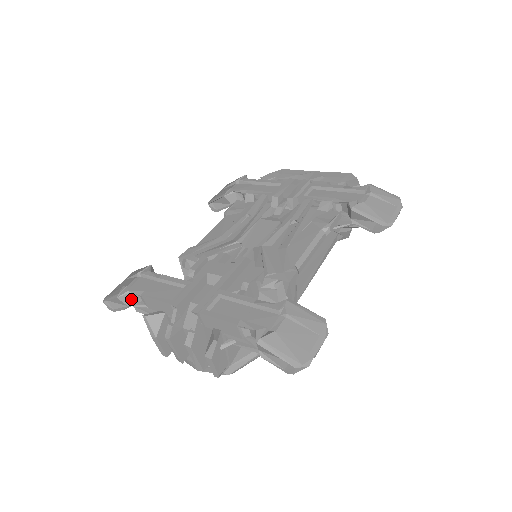
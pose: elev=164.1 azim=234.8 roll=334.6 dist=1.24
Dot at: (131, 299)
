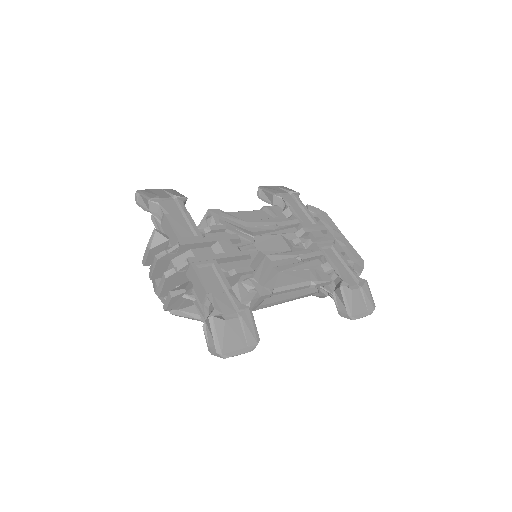
Dot at: (156, 209)
